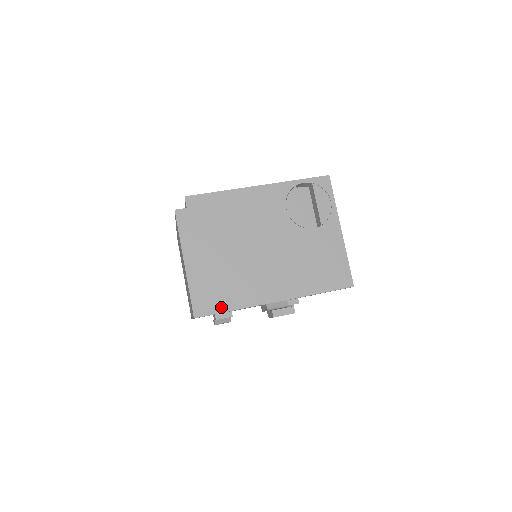
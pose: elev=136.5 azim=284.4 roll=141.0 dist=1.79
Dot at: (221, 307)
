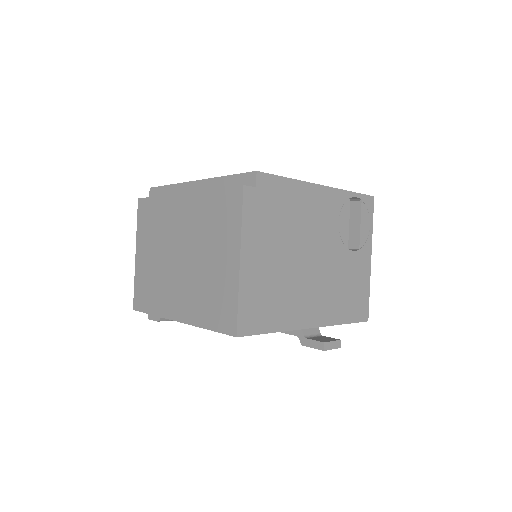
Dot at: (265, 326)
